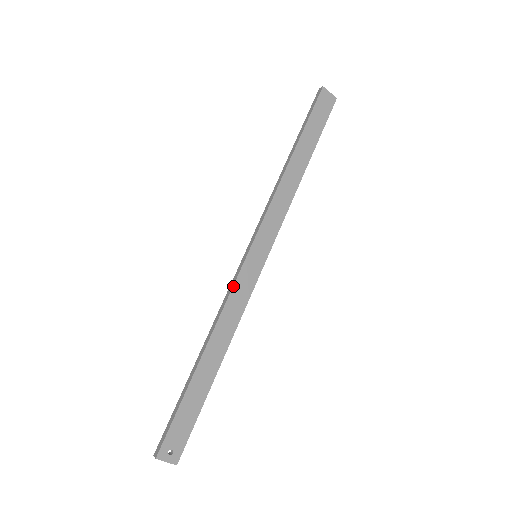
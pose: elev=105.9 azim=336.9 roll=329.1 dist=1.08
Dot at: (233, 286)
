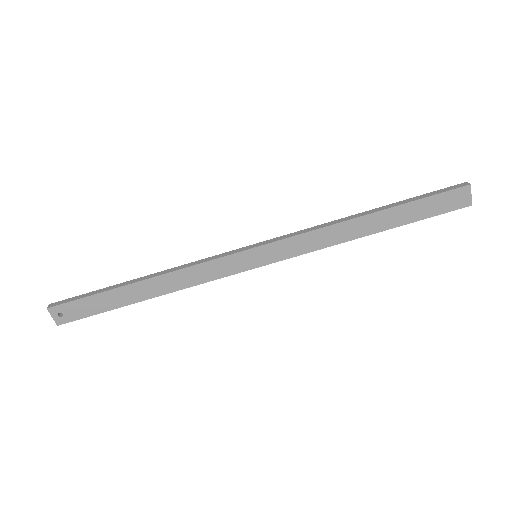
Dot at: (214, 259)
